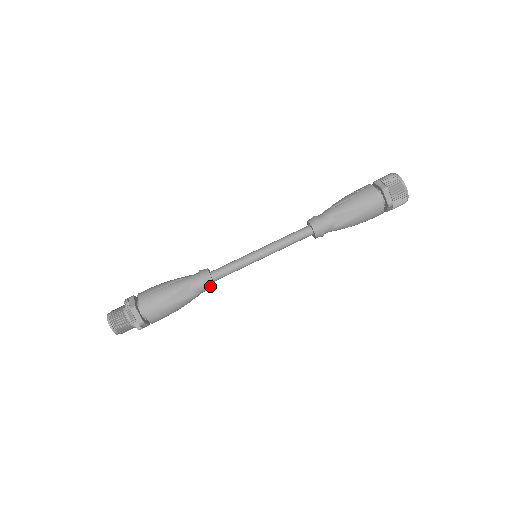
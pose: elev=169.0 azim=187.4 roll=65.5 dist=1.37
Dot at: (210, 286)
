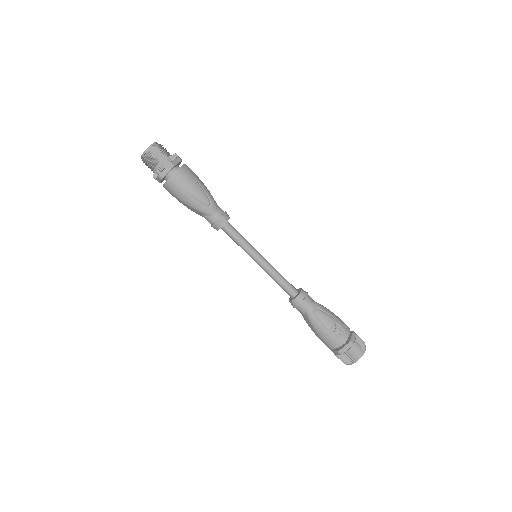
Dot at: occluded
